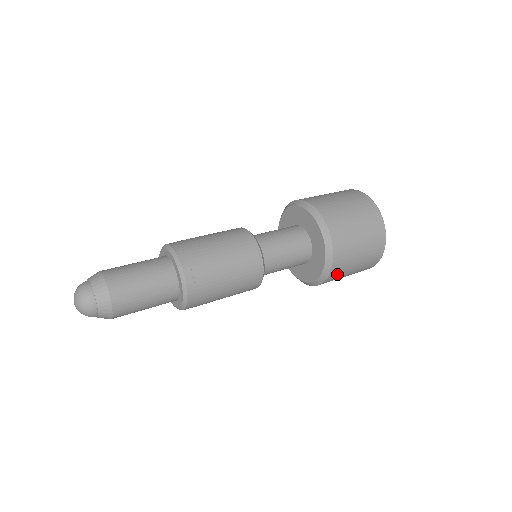
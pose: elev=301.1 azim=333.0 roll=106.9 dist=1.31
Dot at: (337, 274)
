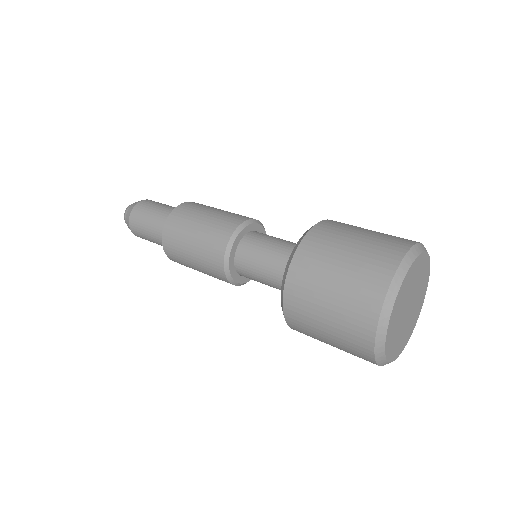
Dot at: occluded
